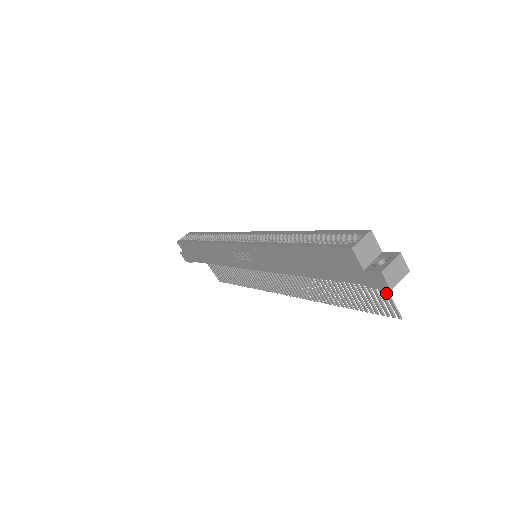
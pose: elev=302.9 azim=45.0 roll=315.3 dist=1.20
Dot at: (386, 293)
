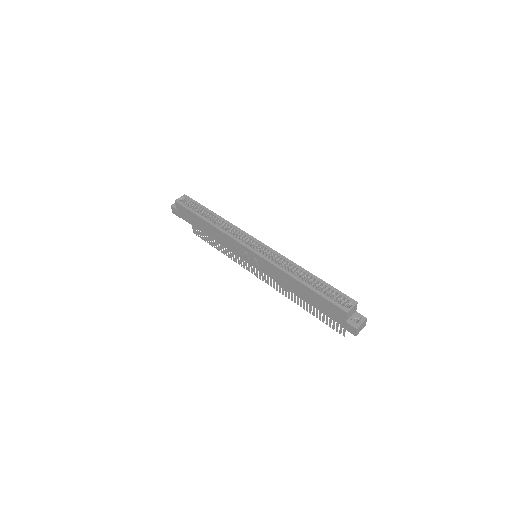
Dot at: occluded
